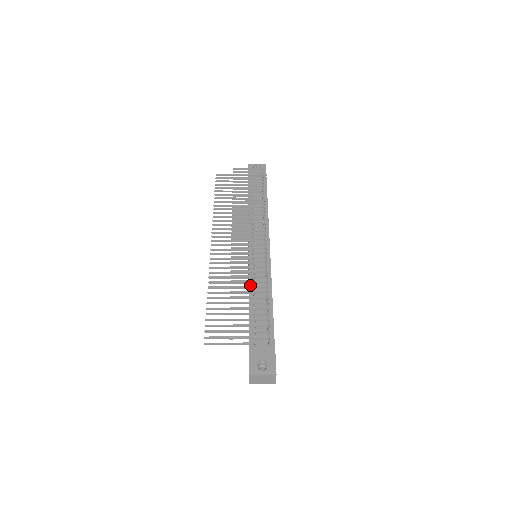
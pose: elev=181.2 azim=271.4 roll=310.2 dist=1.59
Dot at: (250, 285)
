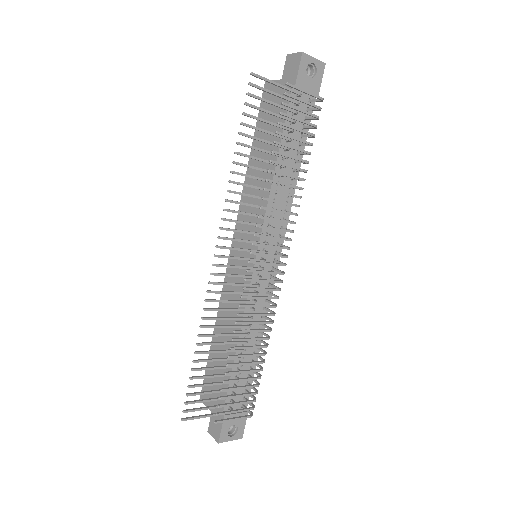
Dot at: occluded
